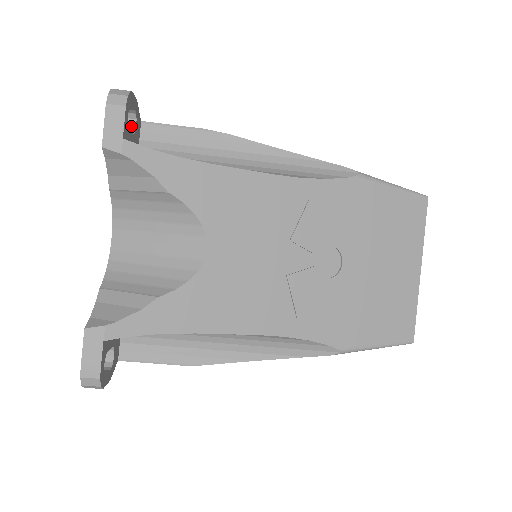
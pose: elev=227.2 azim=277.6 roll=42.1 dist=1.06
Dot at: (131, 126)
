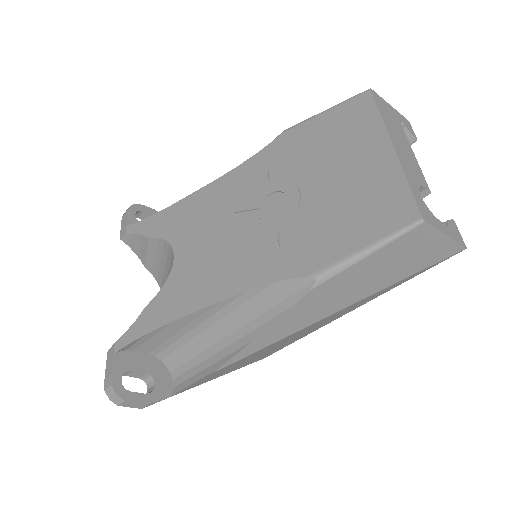
Dot at: occluded
